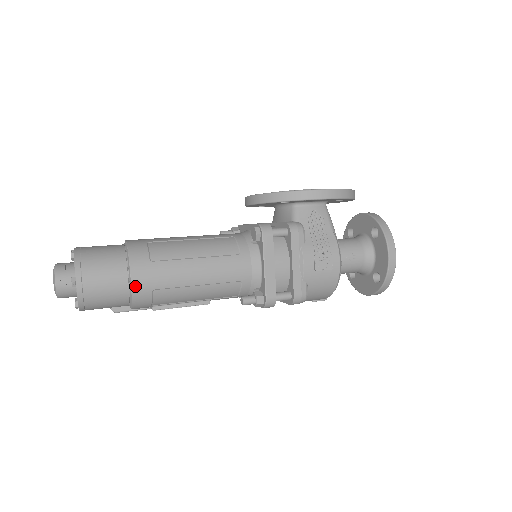
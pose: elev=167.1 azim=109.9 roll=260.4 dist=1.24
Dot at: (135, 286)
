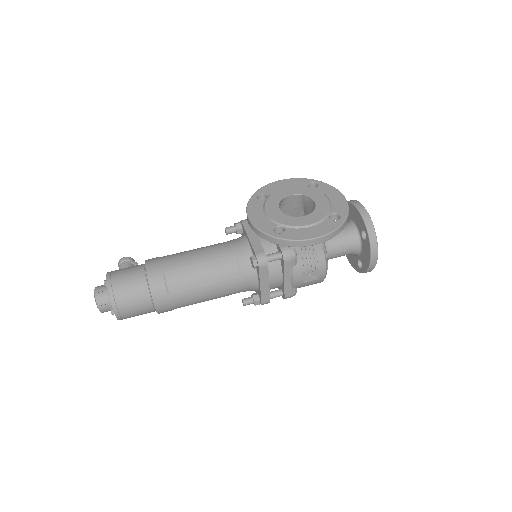
Dot at: (159, 310)
